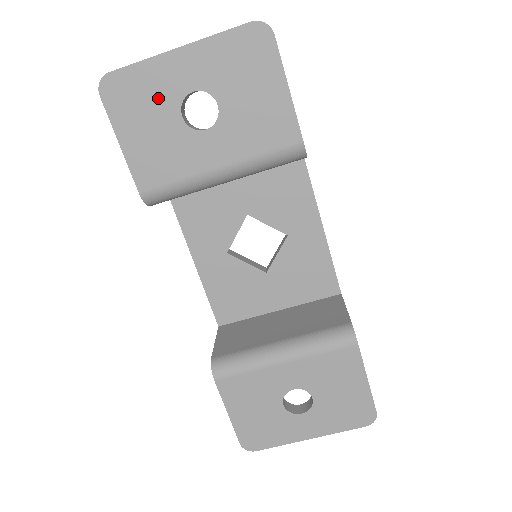
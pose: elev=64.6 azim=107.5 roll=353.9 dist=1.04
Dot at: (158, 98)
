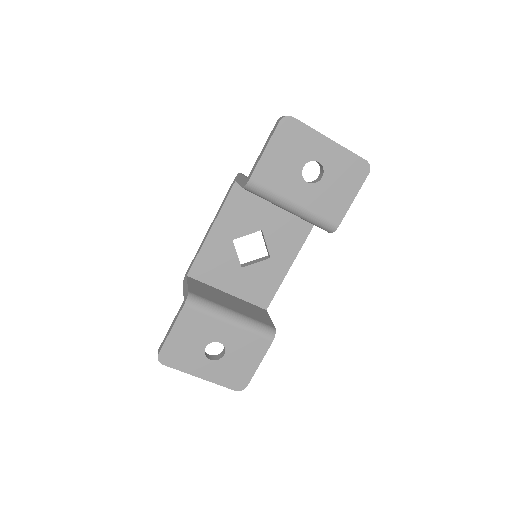
Dot at: (302, 149)
